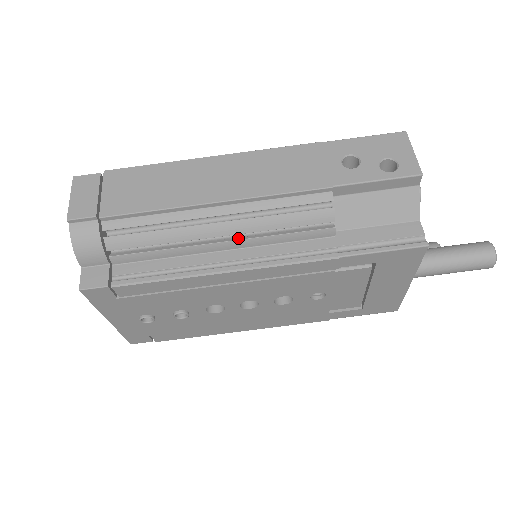
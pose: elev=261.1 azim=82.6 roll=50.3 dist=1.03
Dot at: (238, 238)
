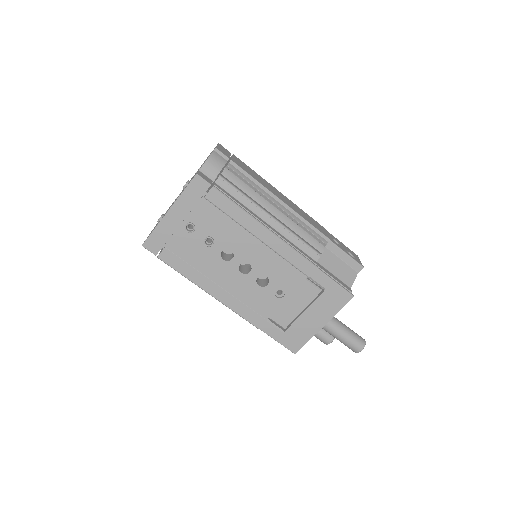
Dot at: (278, 224)
